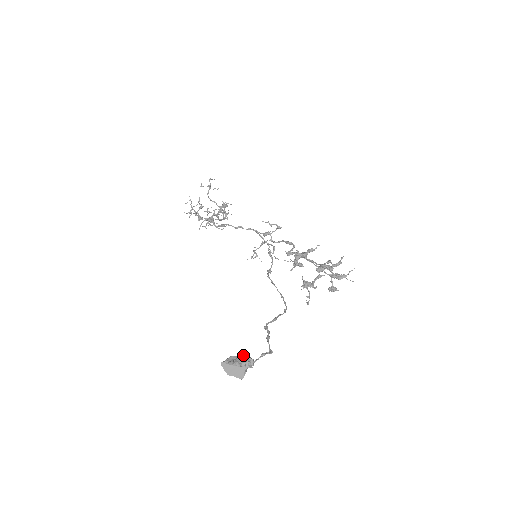
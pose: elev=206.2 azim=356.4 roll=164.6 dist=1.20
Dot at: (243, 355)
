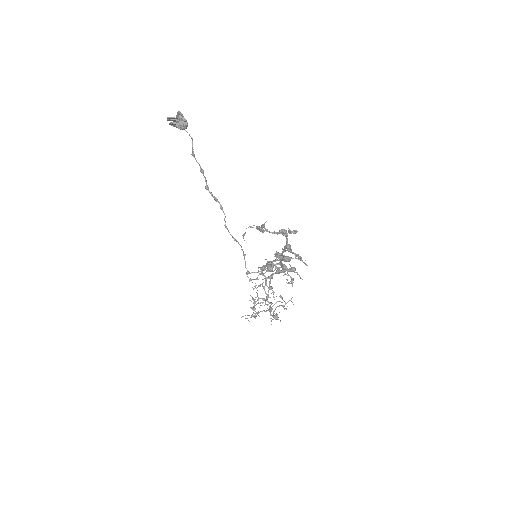
Dot at: occluded
